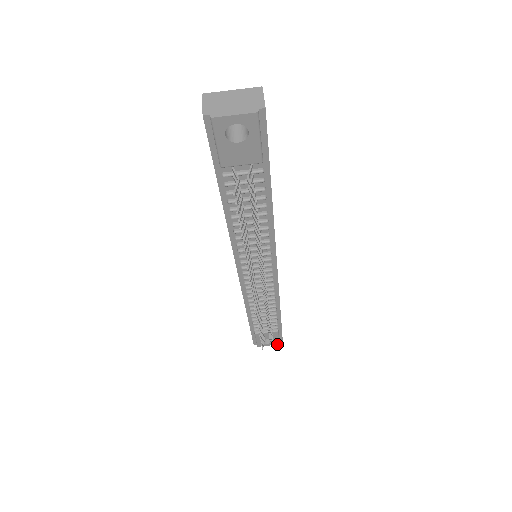
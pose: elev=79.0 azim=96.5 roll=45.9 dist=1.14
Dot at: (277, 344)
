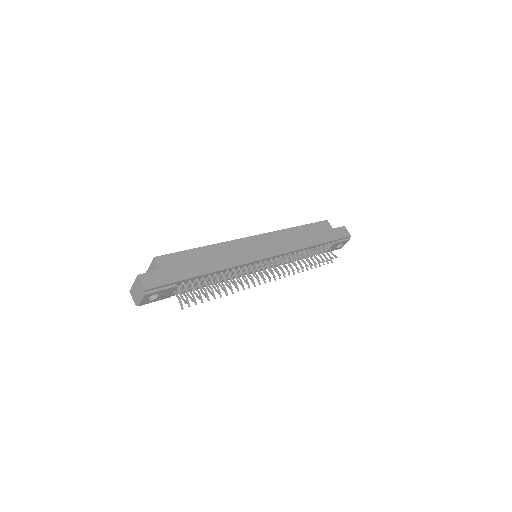
Dot at: occluded
